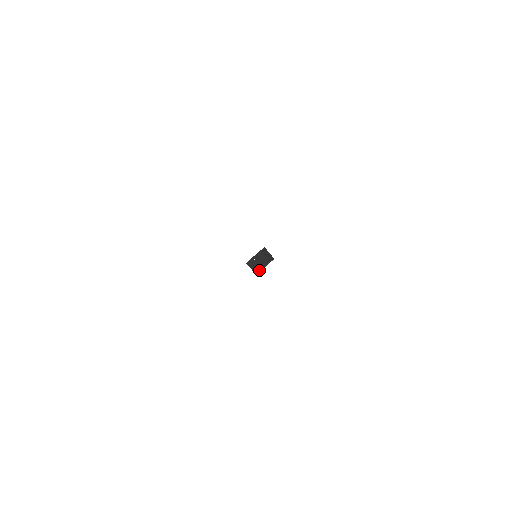
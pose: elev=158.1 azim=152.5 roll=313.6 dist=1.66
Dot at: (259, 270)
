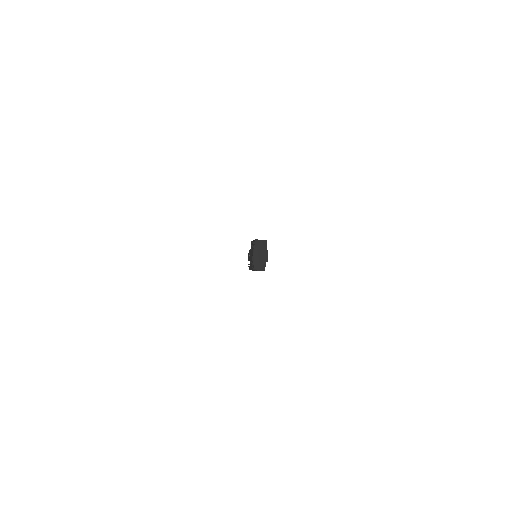
Dot at: (252, 260)
